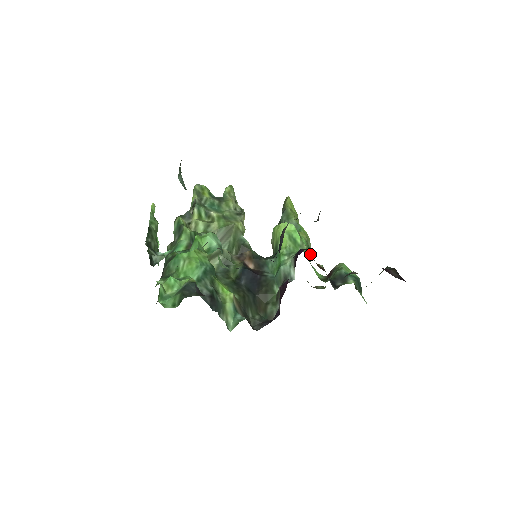
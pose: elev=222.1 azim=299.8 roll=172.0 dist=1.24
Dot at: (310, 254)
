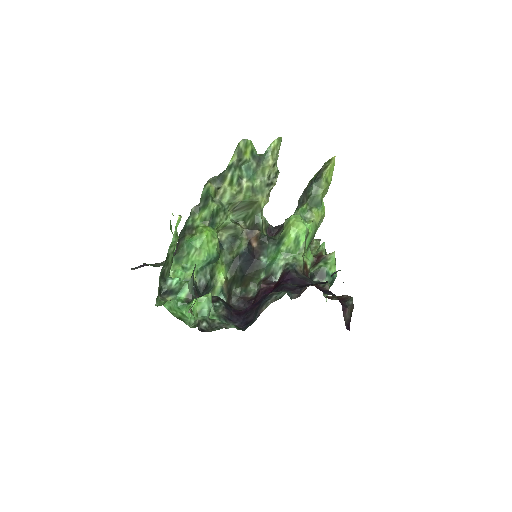
Dot at: (299, 269)
